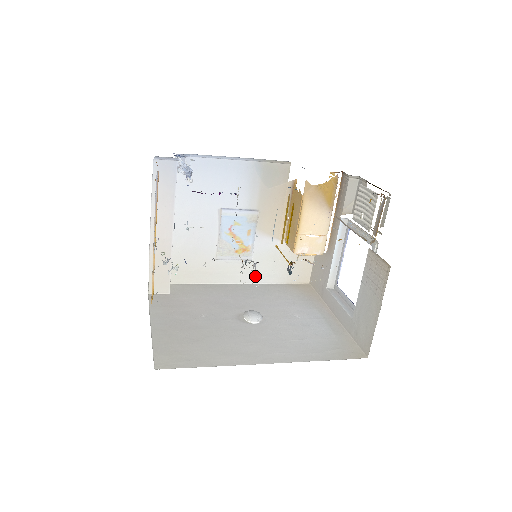
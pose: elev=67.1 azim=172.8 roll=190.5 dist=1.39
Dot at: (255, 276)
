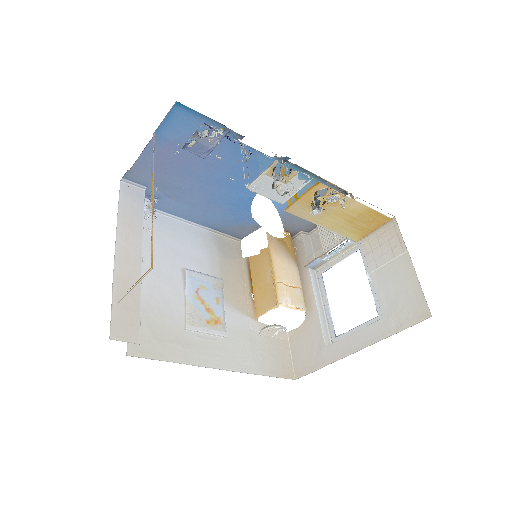
Dot at: (234, 361)
